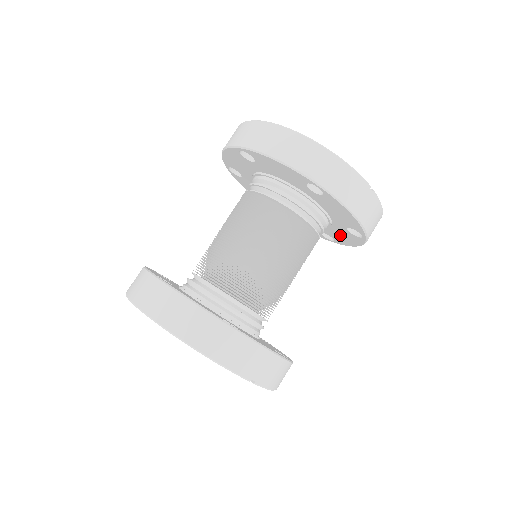
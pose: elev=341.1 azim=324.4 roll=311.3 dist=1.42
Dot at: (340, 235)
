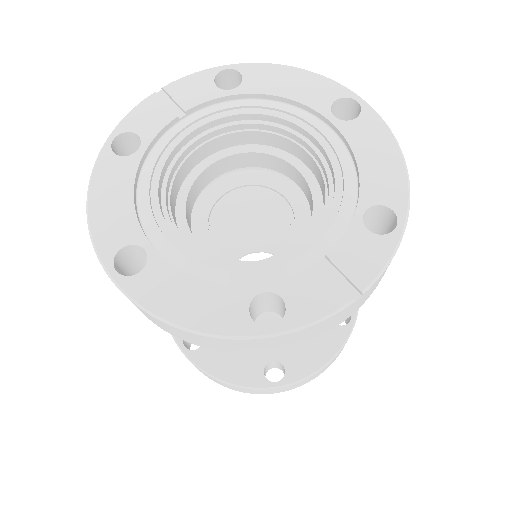
Dot at: occluded
